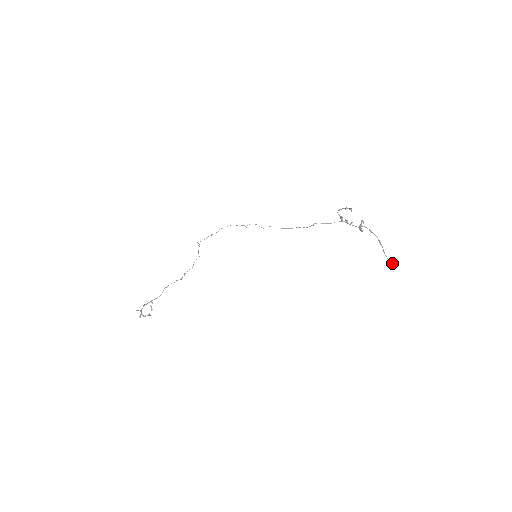
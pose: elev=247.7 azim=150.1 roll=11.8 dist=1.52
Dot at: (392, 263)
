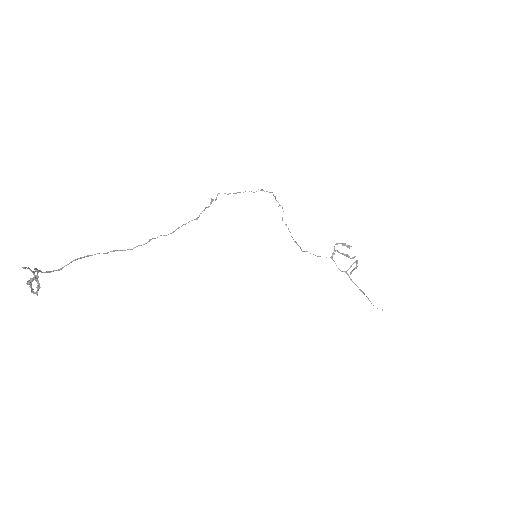
Dot at: occluded
